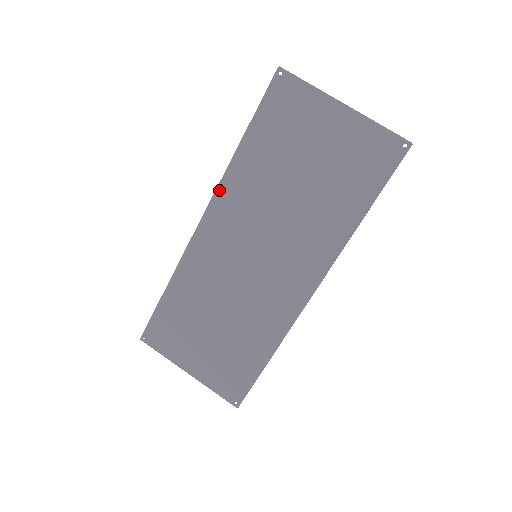
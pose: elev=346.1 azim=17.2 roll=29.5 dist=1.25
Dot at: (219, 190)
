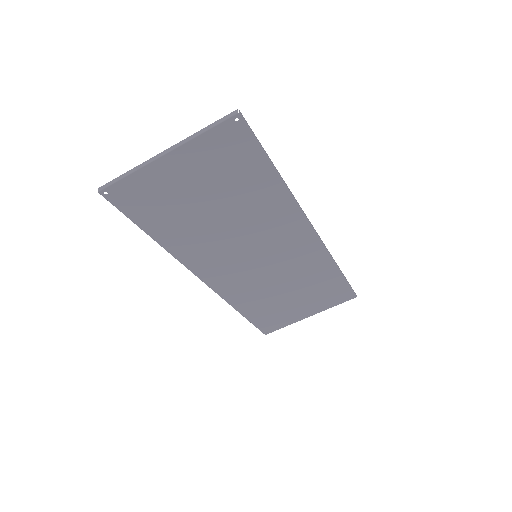
Dot at: (186, 264)
